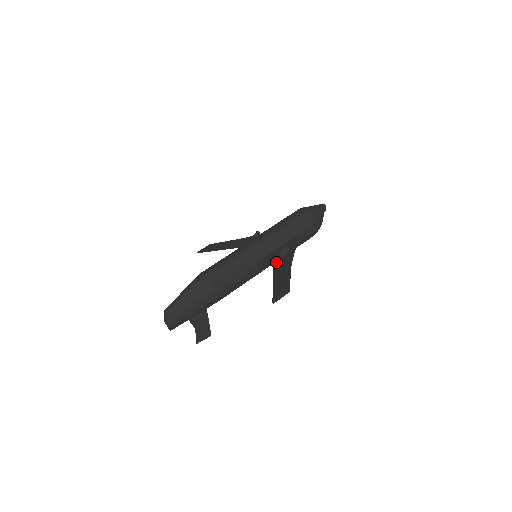
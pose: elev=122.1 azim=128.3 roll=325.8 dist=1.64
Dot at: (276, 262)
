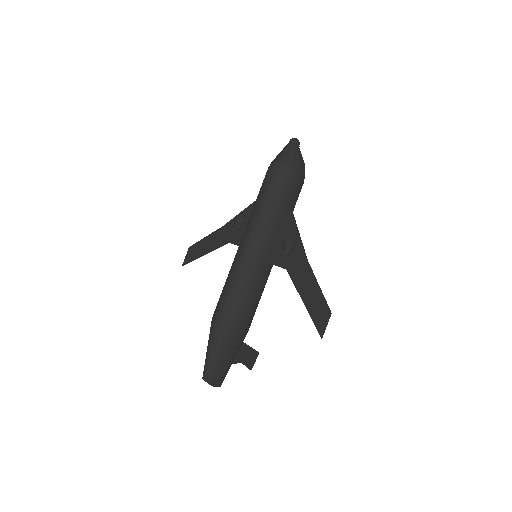
Dot at: (287, 263)
